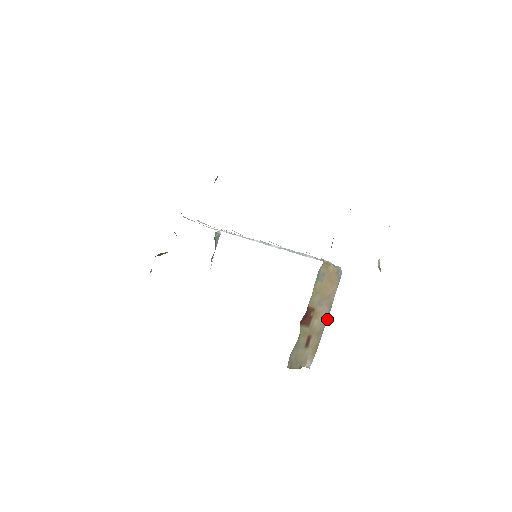
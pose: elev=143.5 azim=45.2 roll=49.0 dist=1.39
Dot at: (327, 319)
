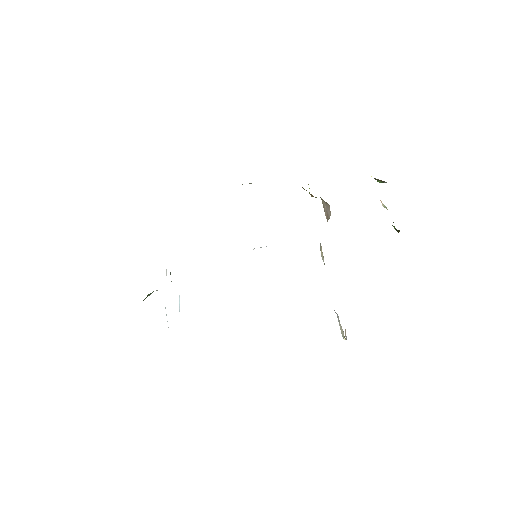
Dot at: occluded
